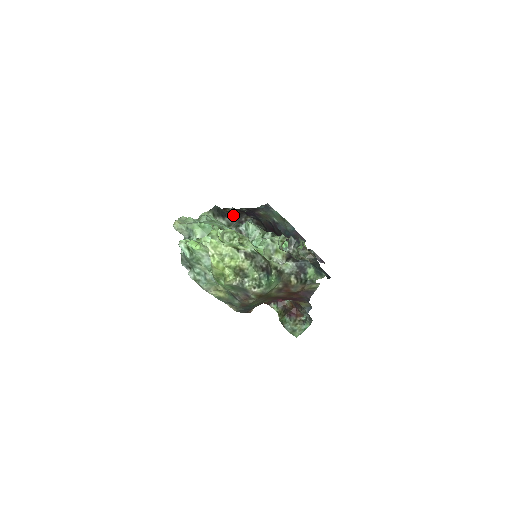
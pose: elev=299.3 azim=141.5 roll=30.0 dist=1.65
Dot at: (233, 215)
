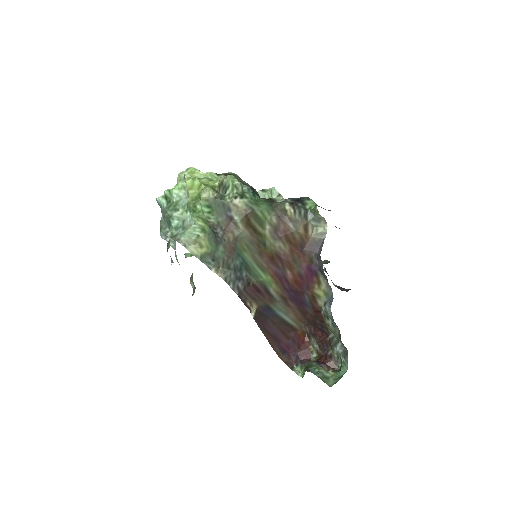
Dot at: occluded
